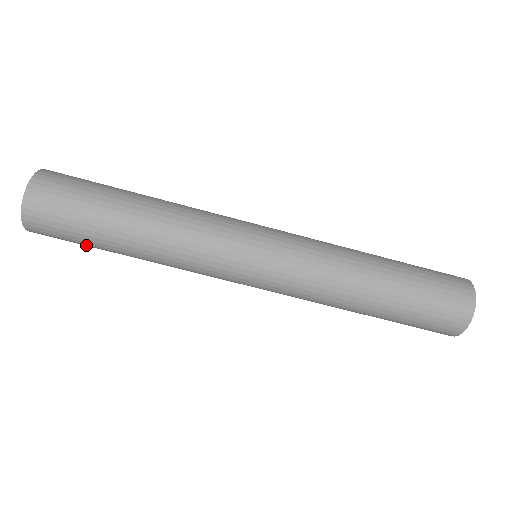
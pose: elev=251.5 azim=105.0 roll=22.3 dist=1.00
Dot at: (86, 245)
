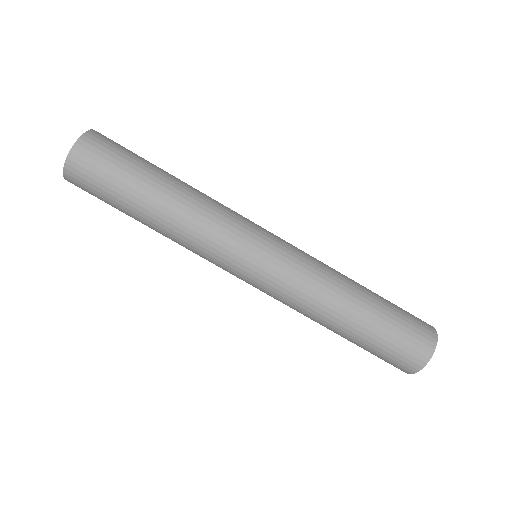
Dot at: (115, 189)
